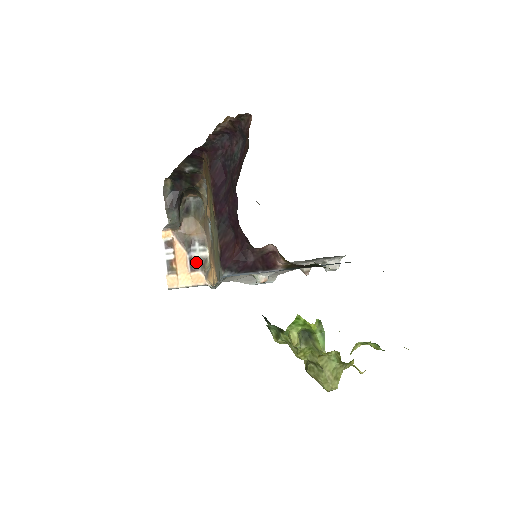
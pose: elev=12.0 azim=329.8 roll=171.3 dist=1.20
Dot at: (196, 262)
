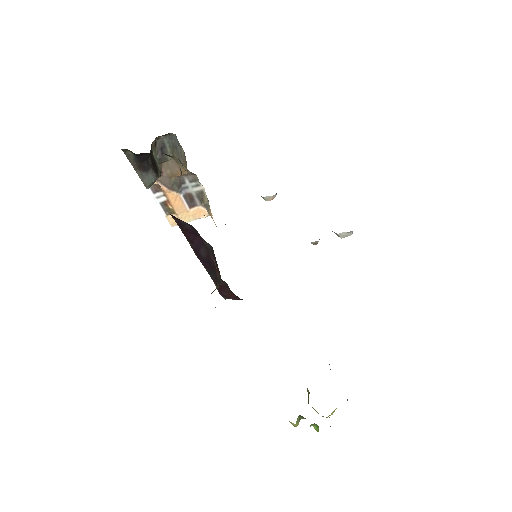
Dot at: (192, 197)
